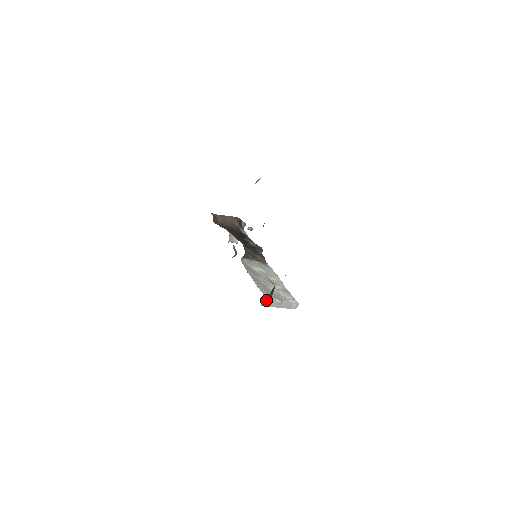
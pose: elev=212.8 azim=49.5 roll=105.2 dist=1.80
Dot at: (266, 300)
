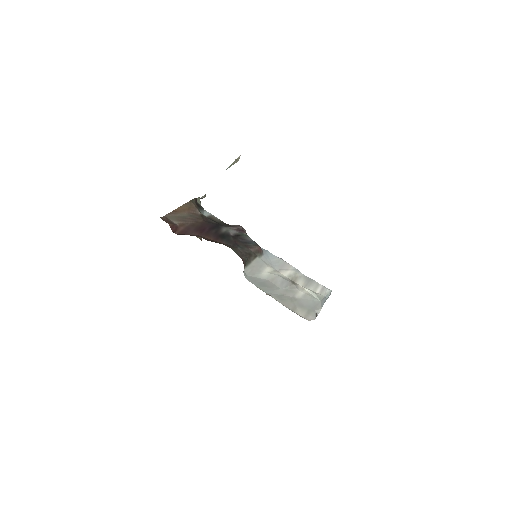
Dot at: occluded
